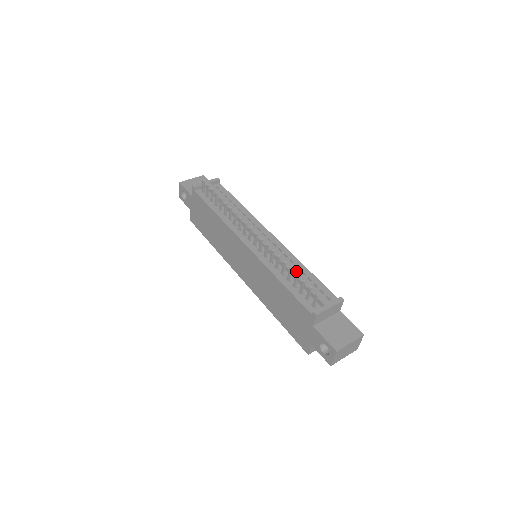
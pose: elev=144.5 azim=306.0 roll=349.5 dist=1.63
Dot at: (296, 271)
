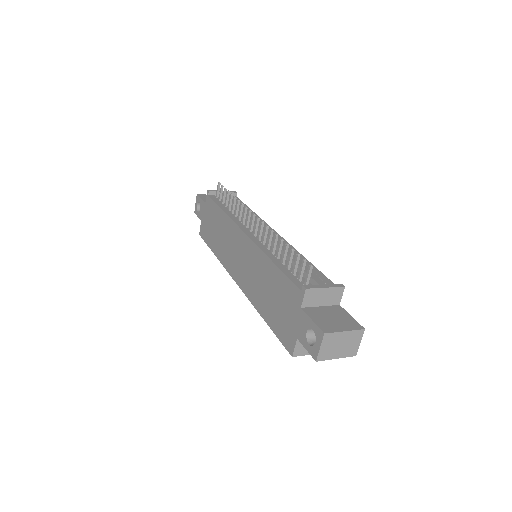
Dot at: (294, 256)
